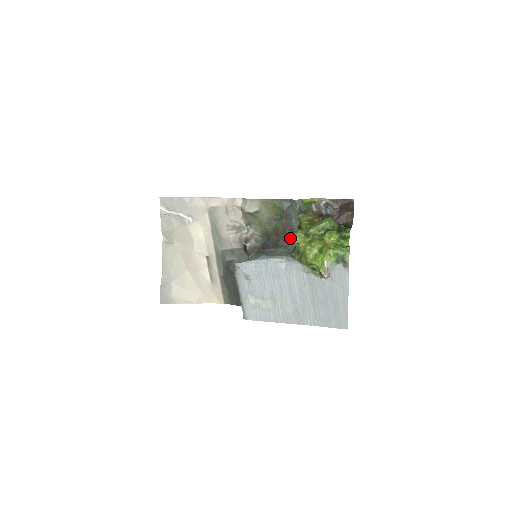
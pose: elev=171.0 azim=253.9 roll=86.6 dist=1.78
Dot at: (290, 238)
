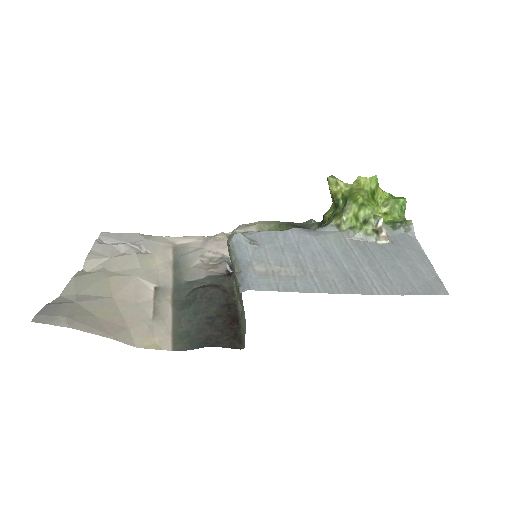
Dot at: (329, 177)
